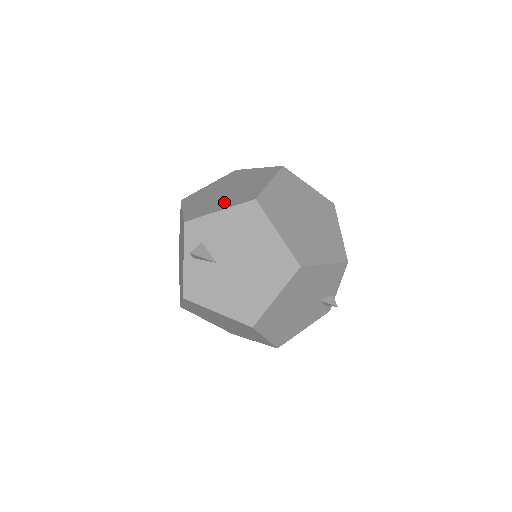
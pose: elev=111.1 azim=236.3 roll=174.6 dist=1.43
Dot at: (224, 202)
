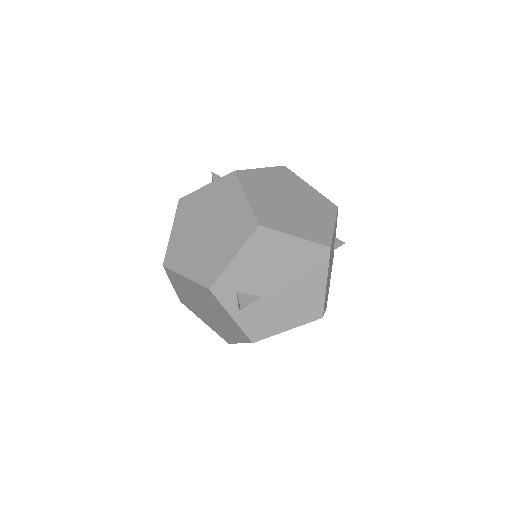
Dot at: (225, 245)
